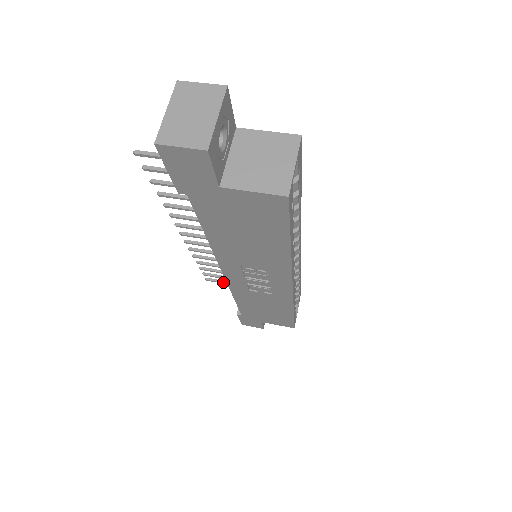
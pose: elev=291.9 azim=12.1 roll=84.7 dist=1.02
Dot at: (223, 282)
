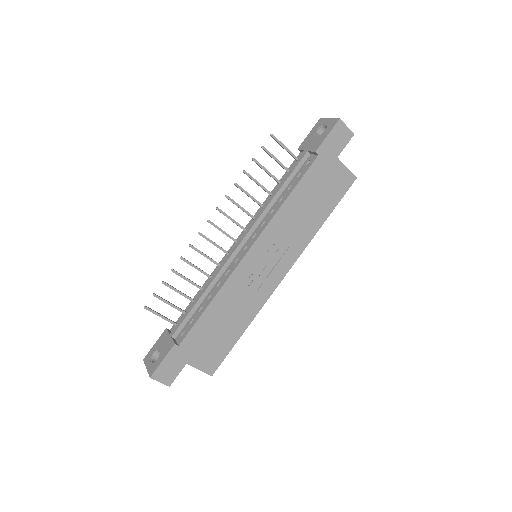
Dot at: (160, 314)
